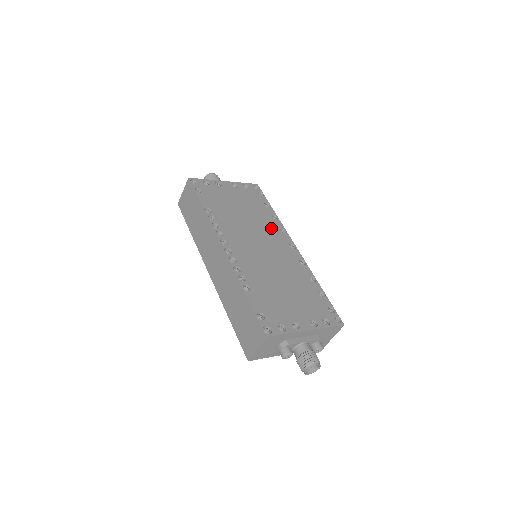
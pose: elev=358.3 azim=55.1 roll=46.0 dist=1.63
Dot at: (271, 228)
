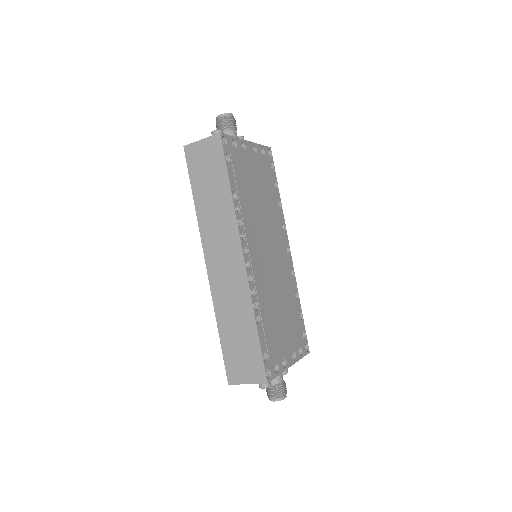
Dot at: (277, 224)
